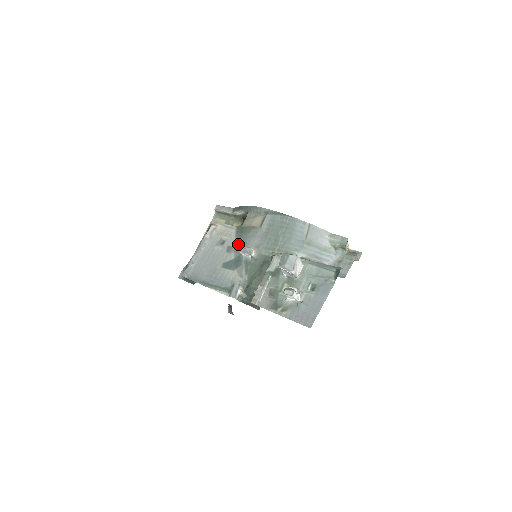
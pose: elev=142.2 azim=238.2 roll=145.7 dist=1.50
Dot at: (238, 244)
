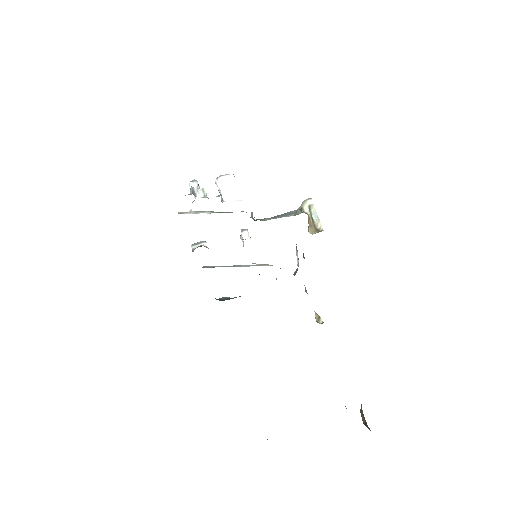
Dot at: occluded
